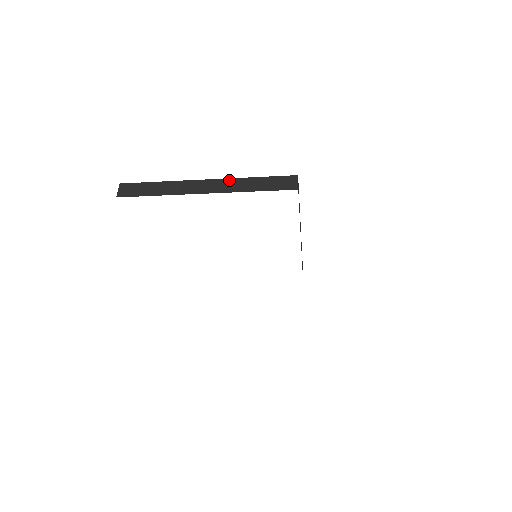
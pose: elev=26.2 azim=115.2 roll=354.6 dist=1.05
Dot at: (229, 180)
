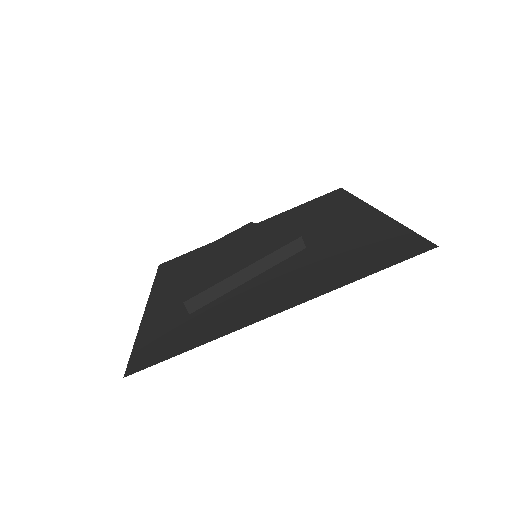
Dot at: (172, 291)
